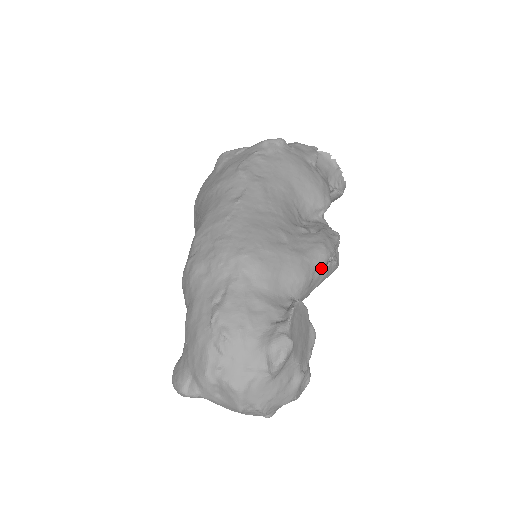
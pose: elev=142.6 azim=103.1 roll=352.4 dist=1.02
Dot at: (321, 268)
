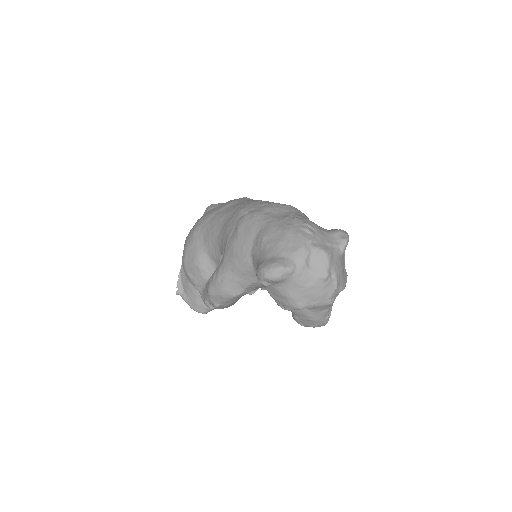
Dot at: occluded
